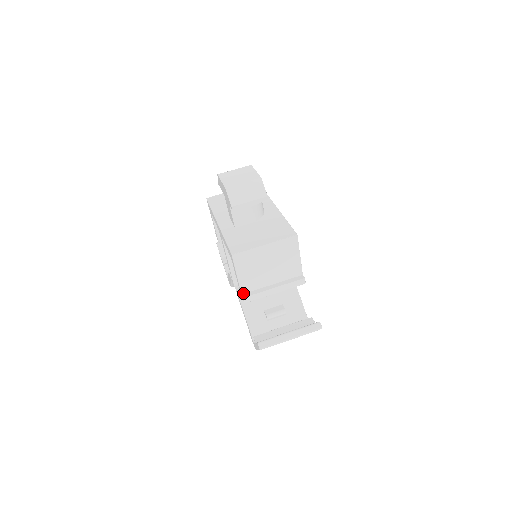
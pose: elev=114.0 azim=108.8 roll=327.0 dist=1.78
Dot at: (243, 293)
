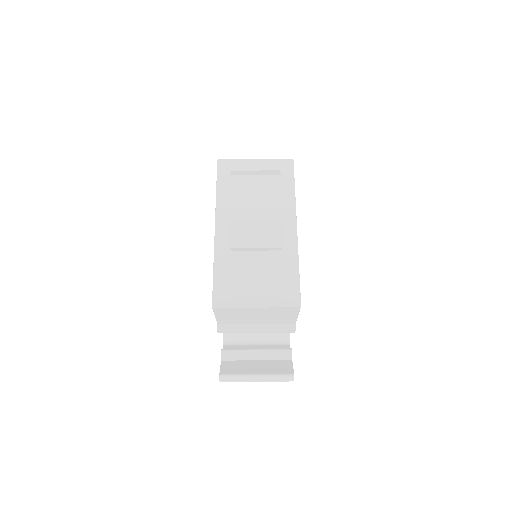
Dot at: (219, 323)
